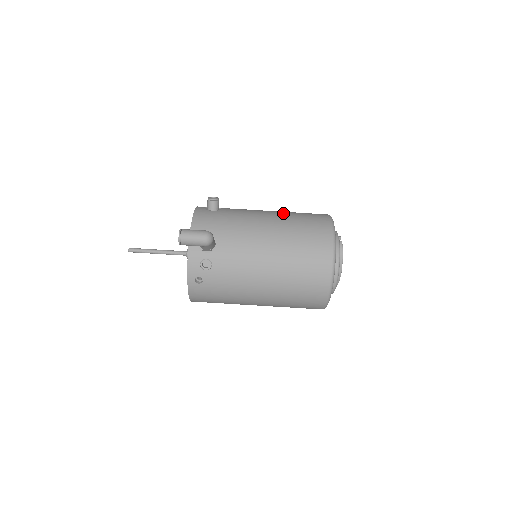
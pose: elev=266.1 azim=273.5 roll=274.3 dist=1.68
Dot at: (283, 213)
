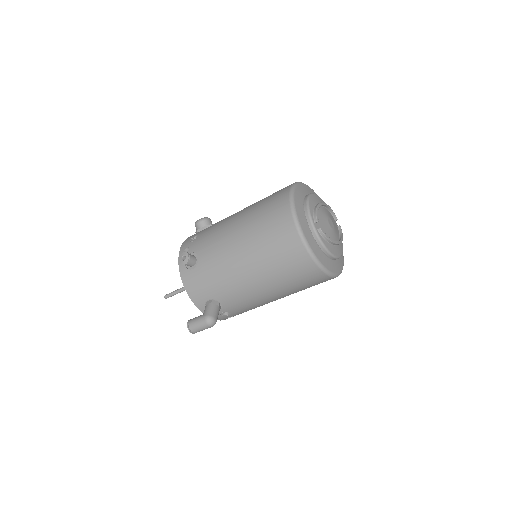
Dot at: (249, 236)
